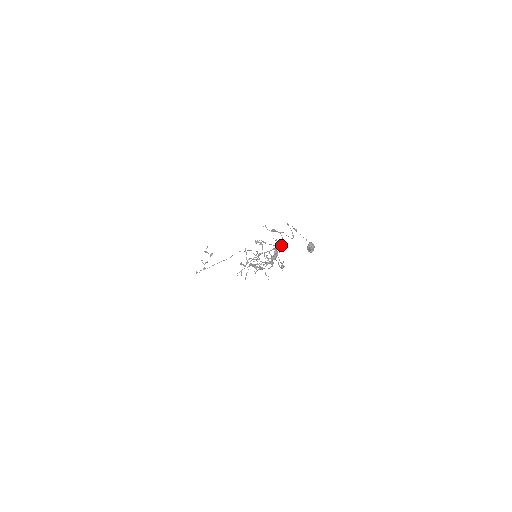
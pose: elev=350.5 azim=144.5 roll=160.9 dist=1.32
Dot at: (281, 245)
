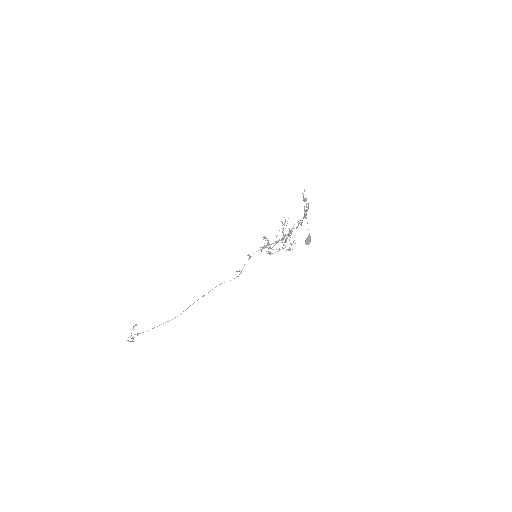
Dot at: occluded
